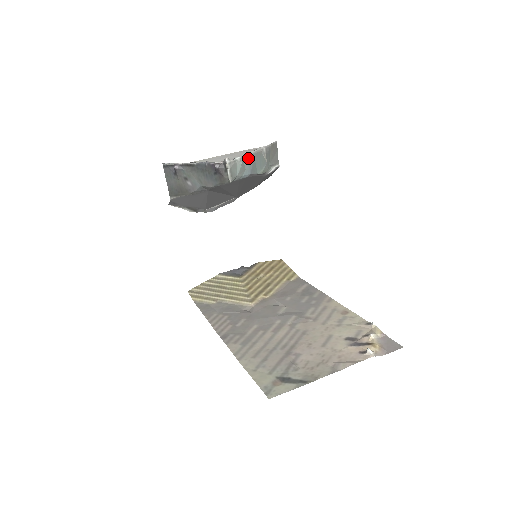
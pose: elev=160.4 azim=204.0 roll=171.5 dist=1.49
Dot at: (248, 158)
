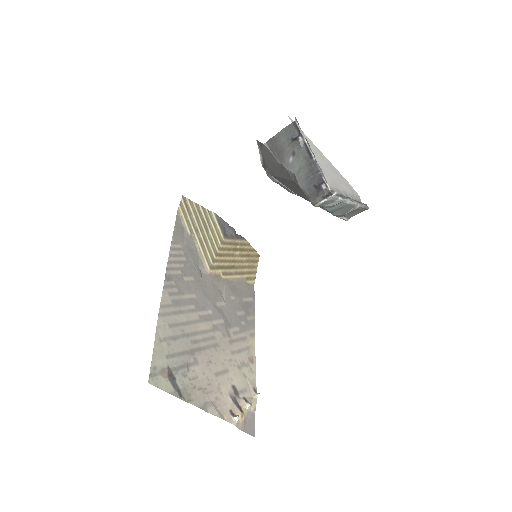
Dot at: (344, 203)
